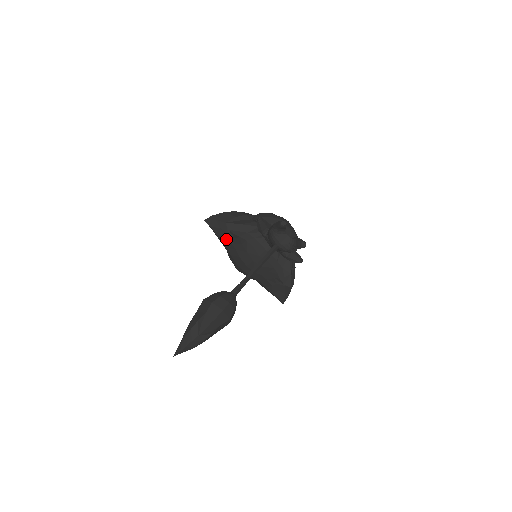
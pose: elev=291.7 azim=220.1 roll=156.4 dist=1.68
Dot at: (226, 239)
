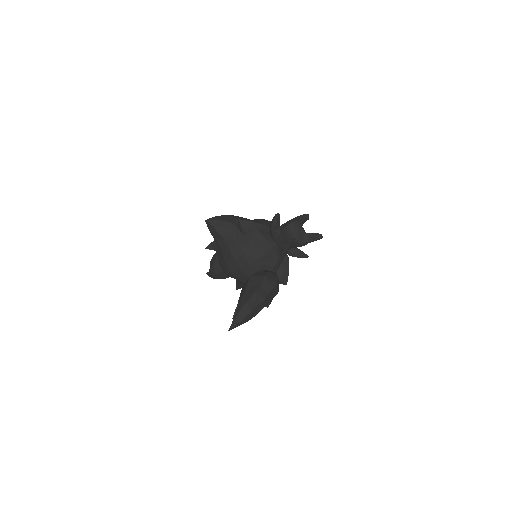
Dot at: (231, 238)
